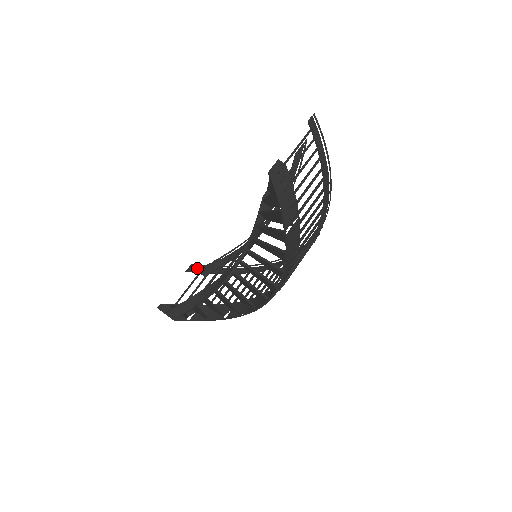
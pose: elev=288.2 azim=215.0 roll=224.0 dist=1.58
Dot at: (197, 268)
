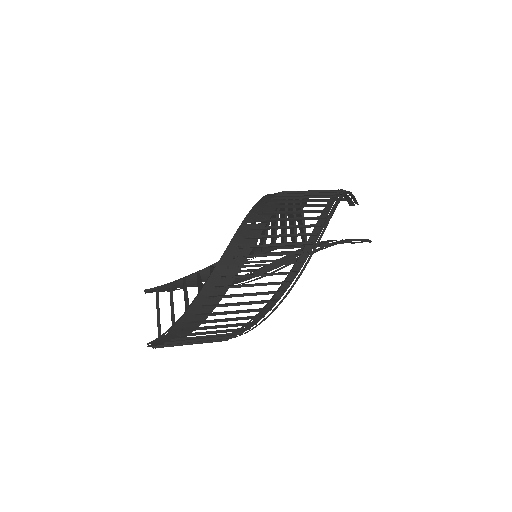
Dot at: occluded
